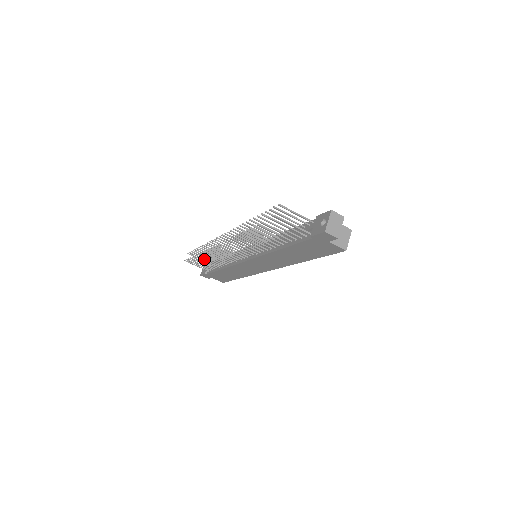
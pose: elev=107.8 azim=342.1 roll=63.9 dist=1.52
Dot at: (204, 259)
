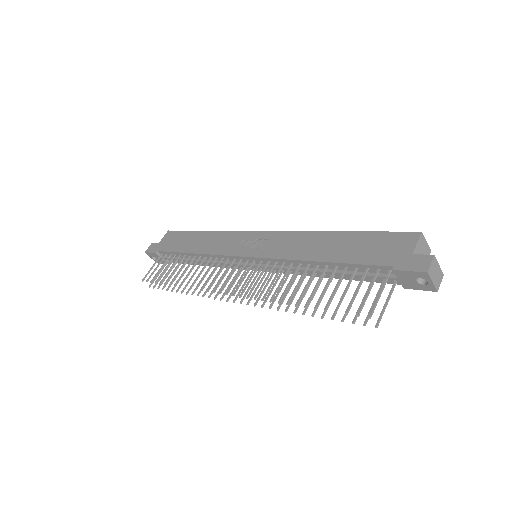
Dot at: occluded
